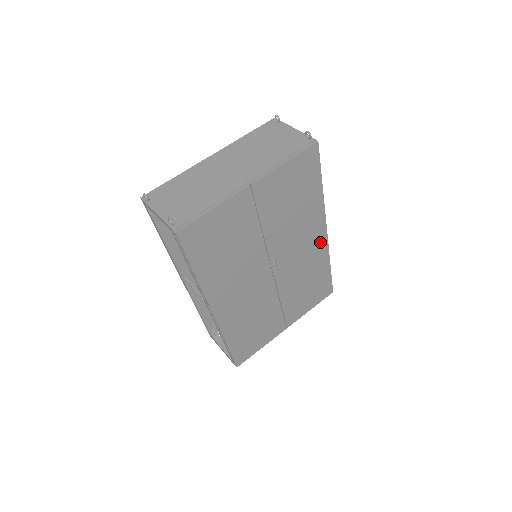
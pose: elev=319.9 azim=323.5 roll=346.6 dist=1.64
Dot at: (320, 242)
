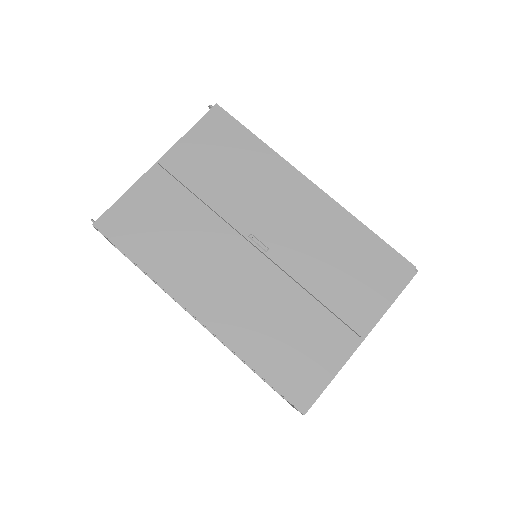
Dot at: (315, 200)
